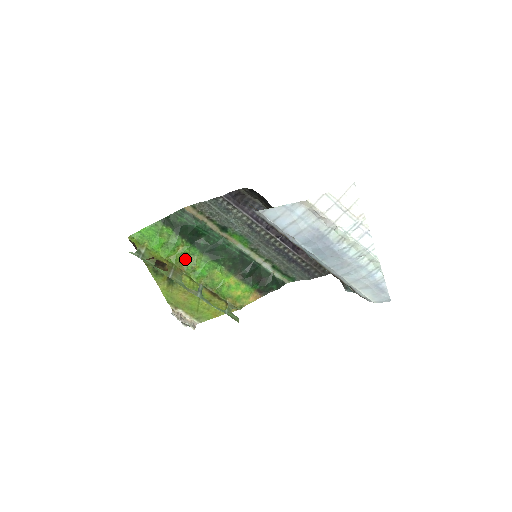
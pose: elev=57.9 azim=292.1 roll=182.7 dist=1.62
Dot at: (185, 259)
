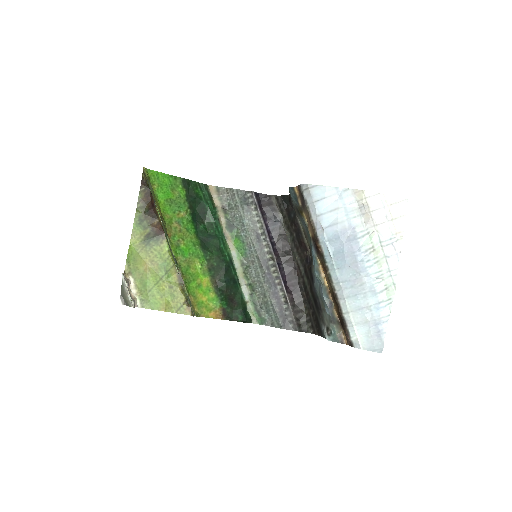
Dot at: (177, 228)
